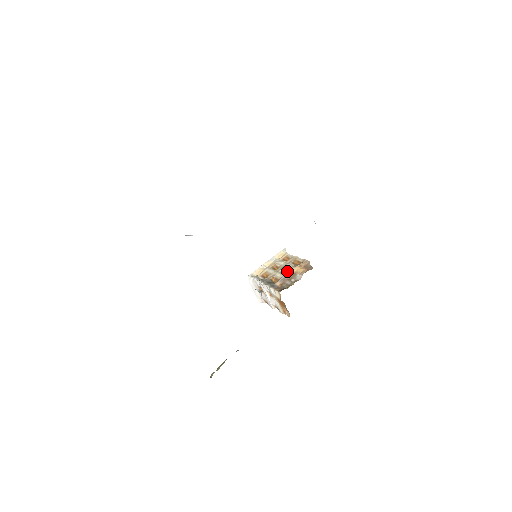
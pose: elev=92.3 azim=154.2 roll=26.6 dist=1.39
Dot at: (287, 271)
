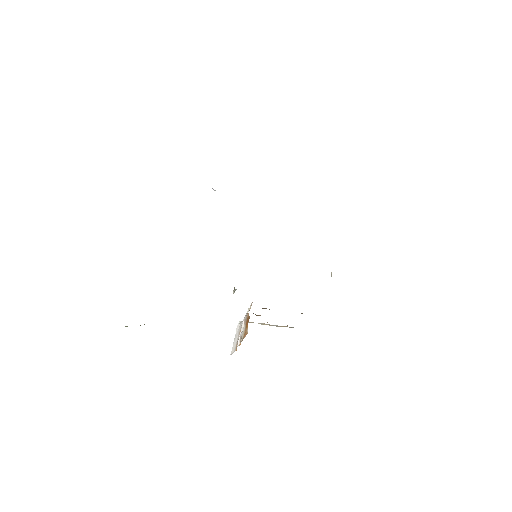
Dot at: occluded
